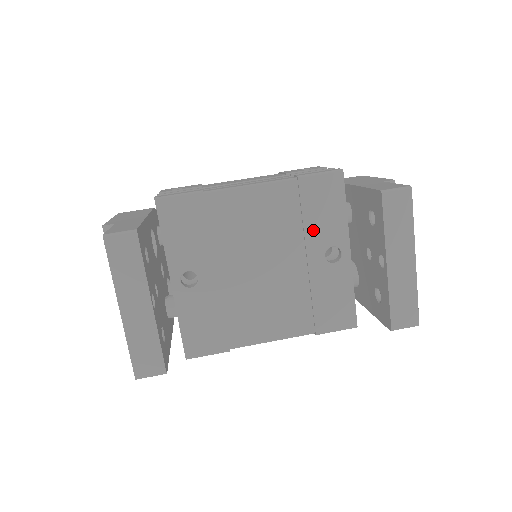
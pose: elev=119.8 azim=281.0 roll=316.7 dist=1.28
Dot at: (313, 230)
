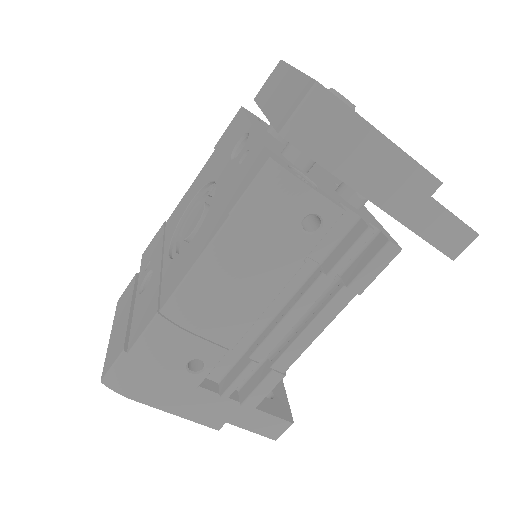
Dot at: occluded
